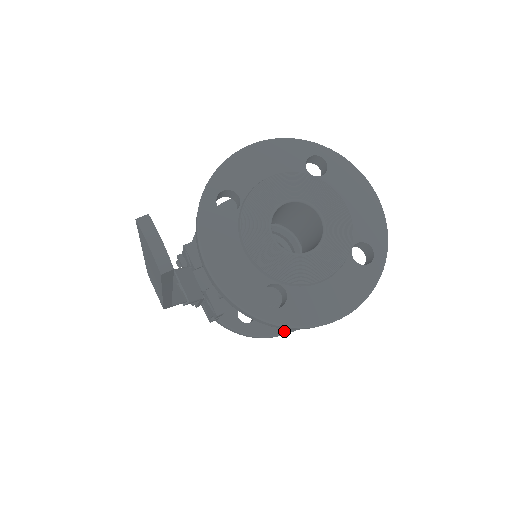
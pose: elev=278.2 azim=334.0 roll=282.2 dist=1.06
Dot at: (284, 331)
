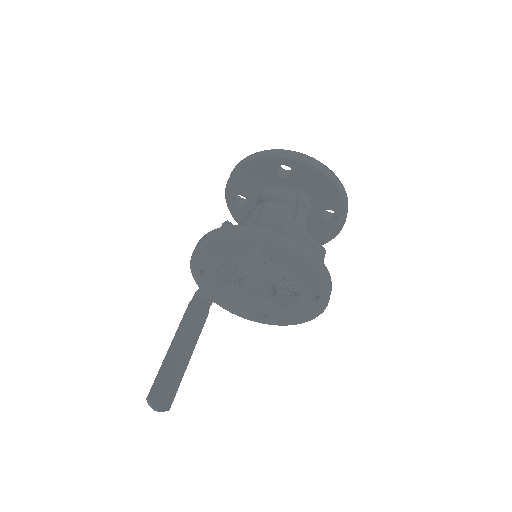
Dot at: occluded
